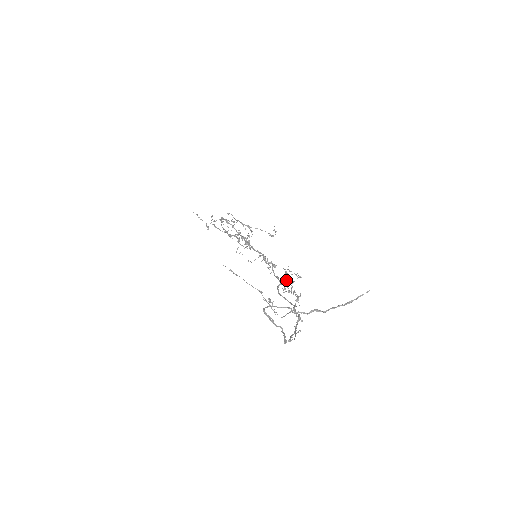
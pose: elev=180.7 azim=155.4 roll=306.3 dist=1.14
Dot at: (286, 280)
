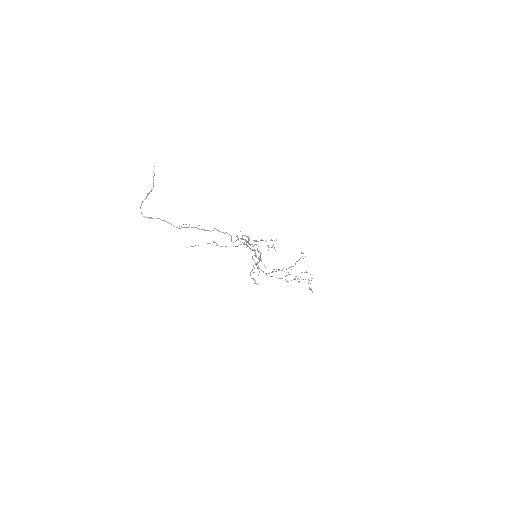
Dot at: occluded
